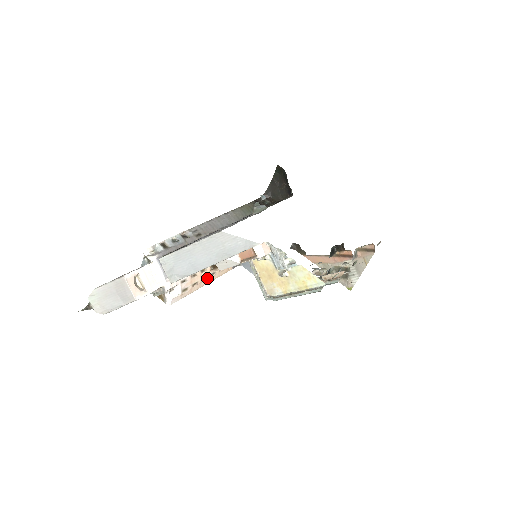
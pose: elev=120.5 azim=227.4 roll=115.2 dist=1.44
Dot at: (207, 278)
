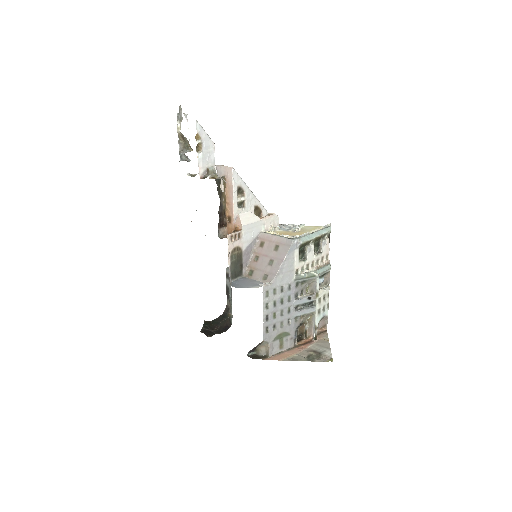
Dot at: occluded
